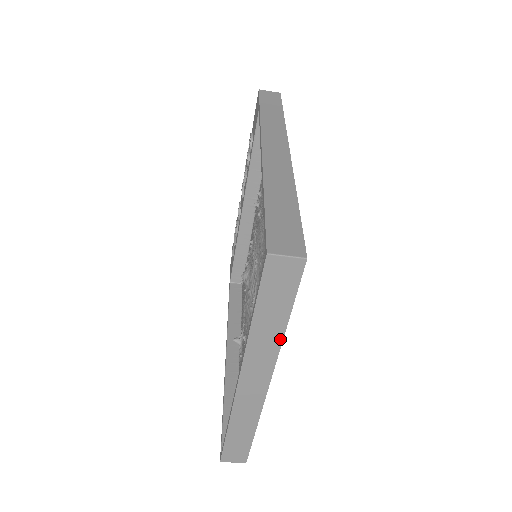
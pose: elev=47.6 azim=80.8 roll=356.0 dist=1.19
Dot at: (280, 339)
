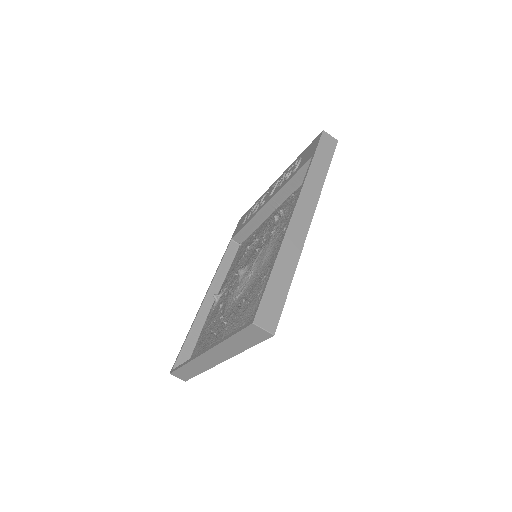
Dot at: (239, 352)
